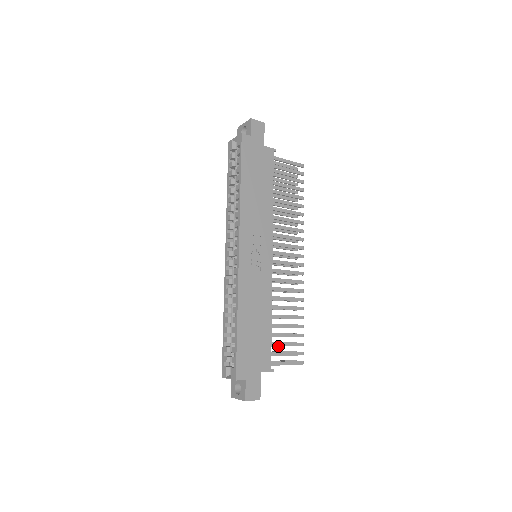
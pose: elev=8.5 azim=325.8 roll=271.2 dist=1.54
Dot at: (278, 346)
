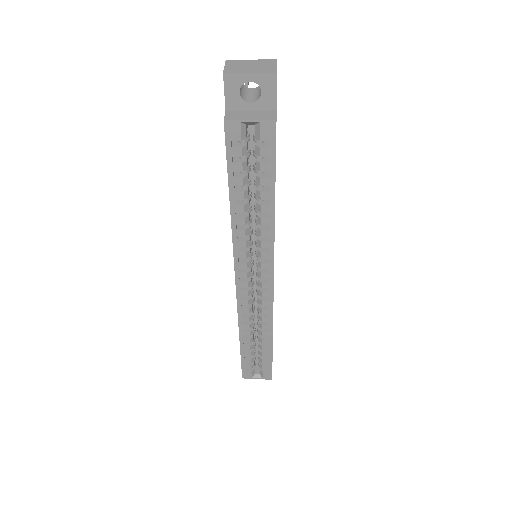
Dot at: occluded
